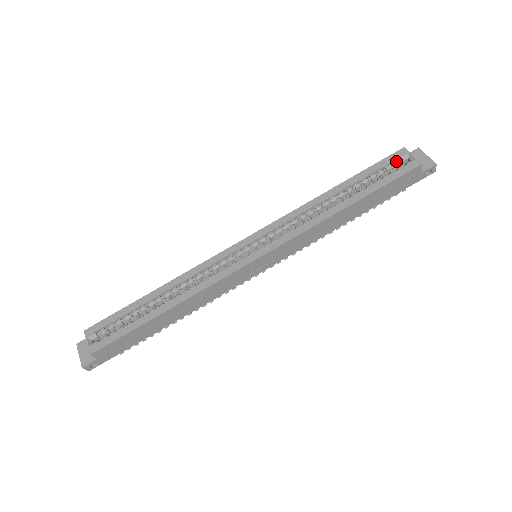
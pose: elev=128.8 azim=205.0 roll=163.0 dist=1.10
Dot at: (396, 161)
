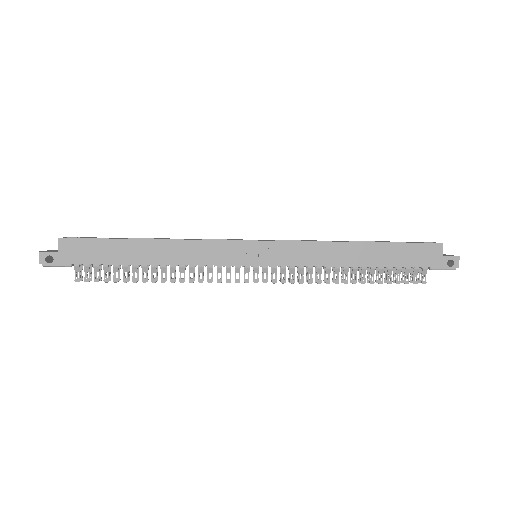
Dot at: occluded
